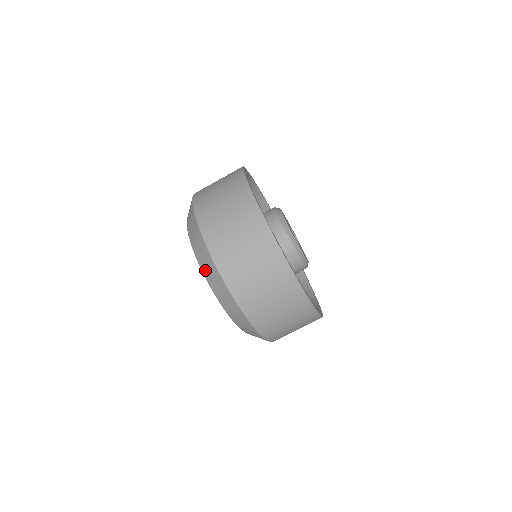
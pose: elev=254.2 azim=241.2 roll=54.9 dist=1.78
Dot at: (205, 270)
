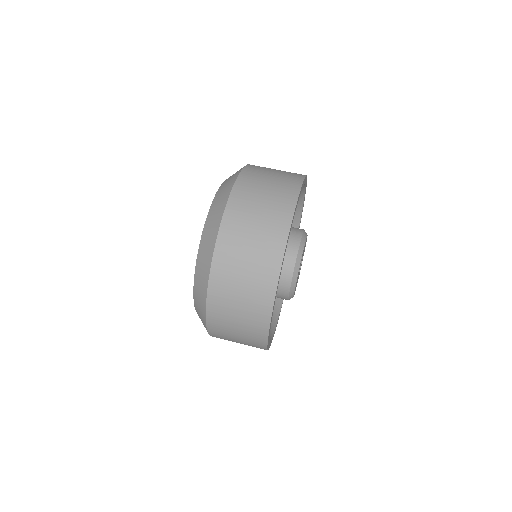
Dot at: (201, 254)
